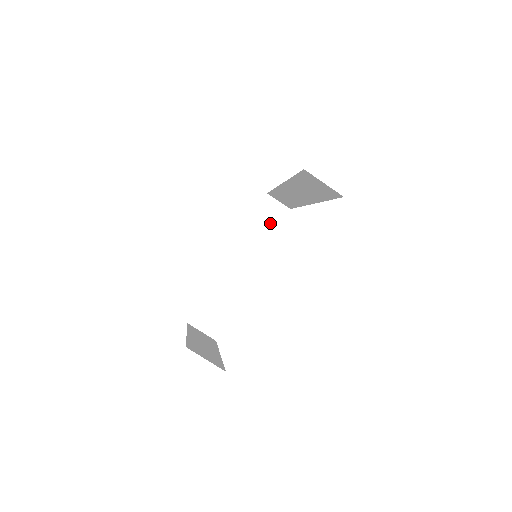
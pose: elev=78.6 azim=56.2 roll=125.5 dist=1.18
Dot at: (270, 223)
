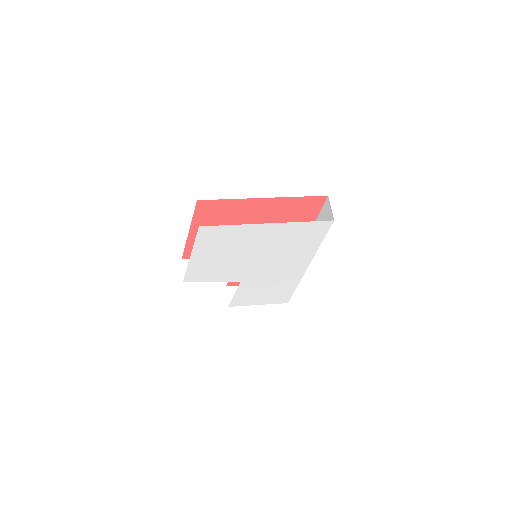
Dot at: occluded
